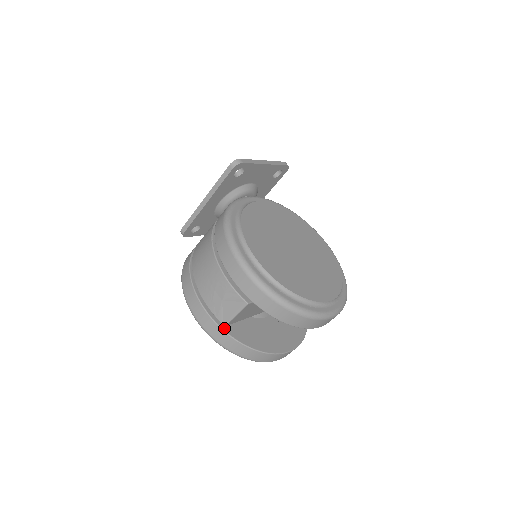
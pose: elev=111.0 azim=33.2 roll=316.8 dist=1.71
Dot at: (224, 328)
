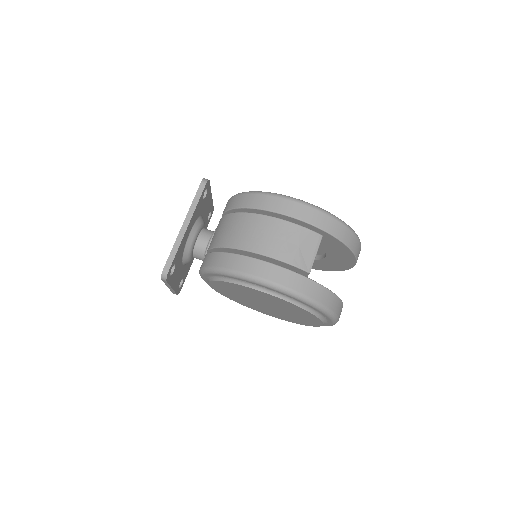
Dot at: (308, 278)
